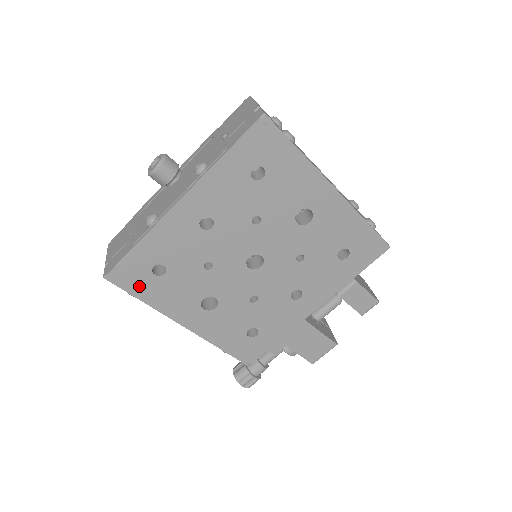
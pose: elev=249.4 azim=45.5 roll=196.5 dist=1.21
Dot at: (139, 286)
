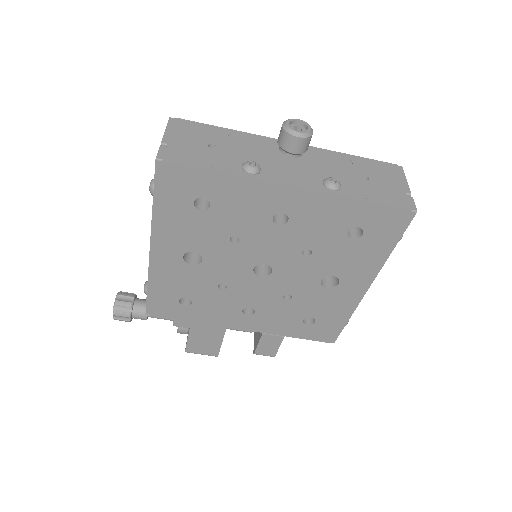
Dot at: (170, 195)
